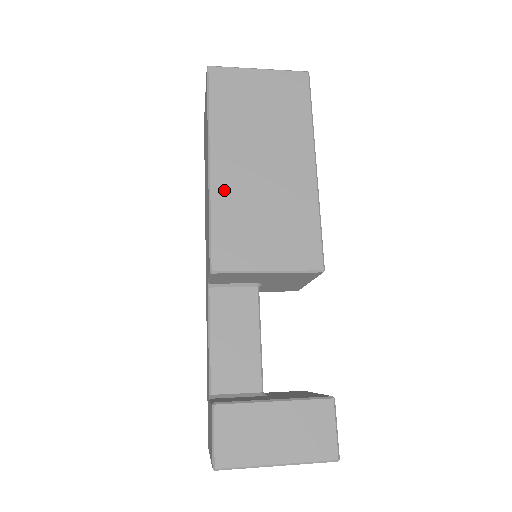
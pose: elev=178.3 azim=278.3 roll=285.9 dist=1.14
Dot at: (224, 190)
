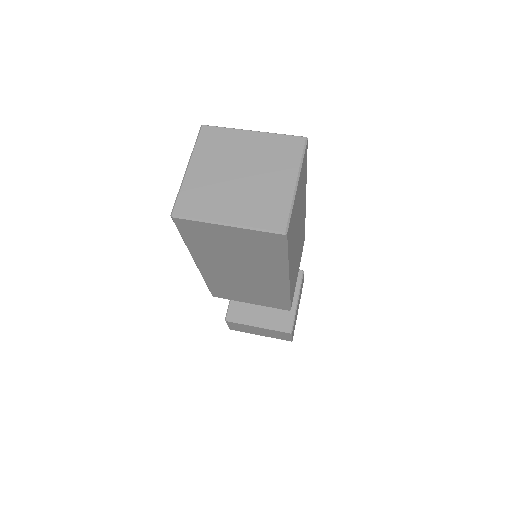
Dot at: (212, 276)
